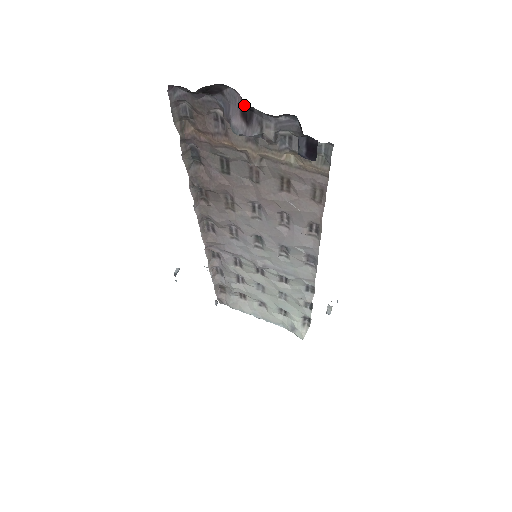
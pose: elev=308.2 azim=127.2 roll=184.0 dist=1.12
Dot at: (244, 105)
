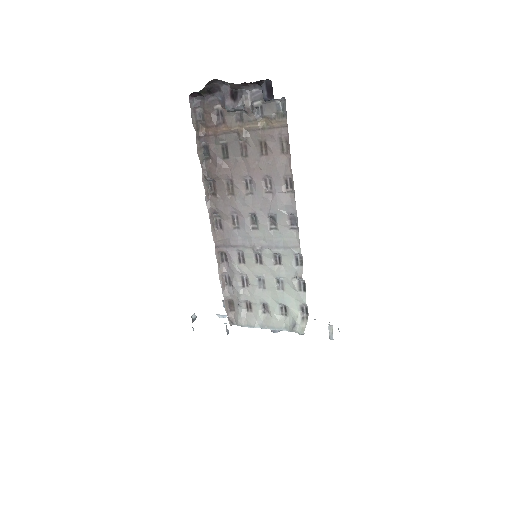
Dot at: (232, 91)
